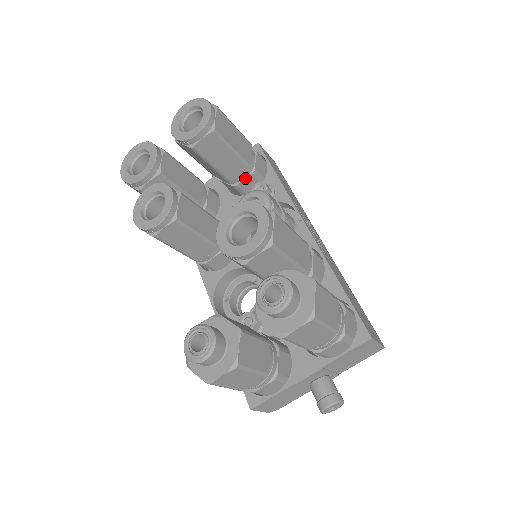
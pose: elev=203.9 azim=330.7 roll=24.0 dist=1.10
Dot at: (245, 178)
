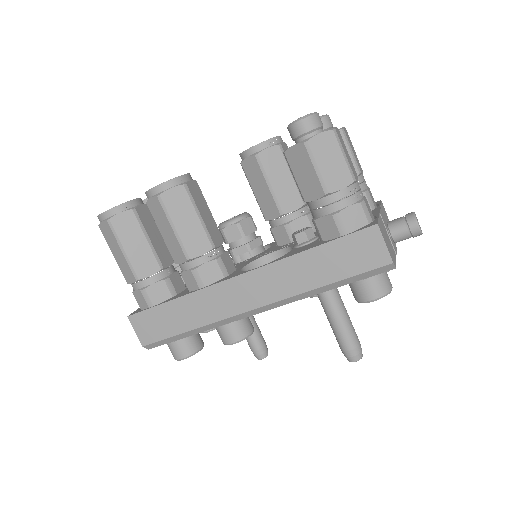
Dot at: occluded
